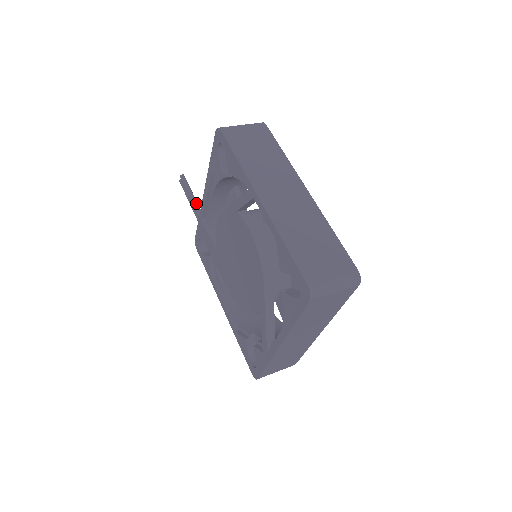
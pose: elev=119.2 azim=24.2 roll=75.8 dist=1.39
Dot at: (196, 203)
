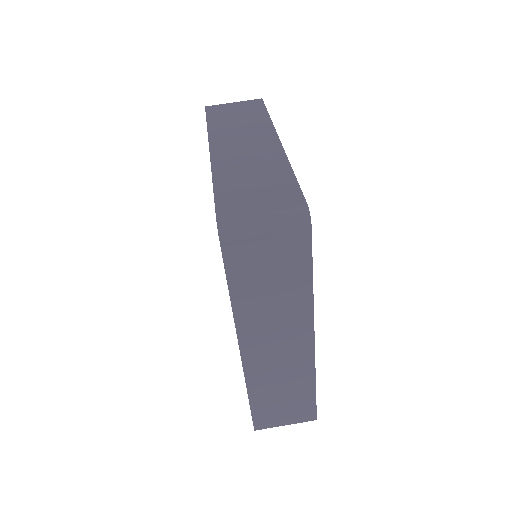
Dot at: occluded
